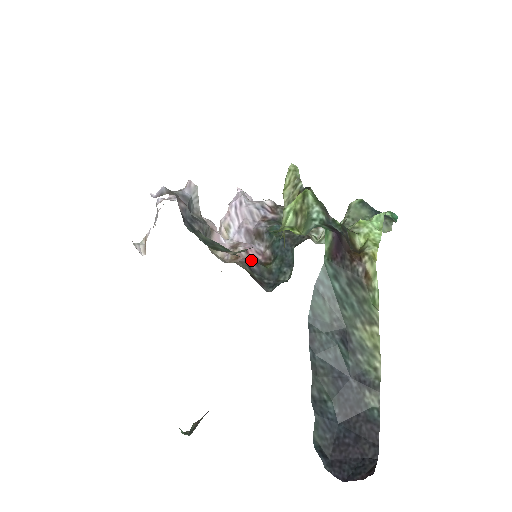
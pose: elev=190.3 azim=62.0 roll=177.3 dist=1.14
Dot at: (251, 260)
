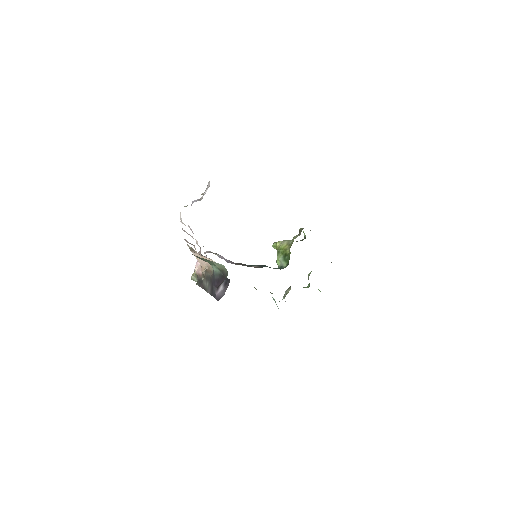
Dot at: occluded
